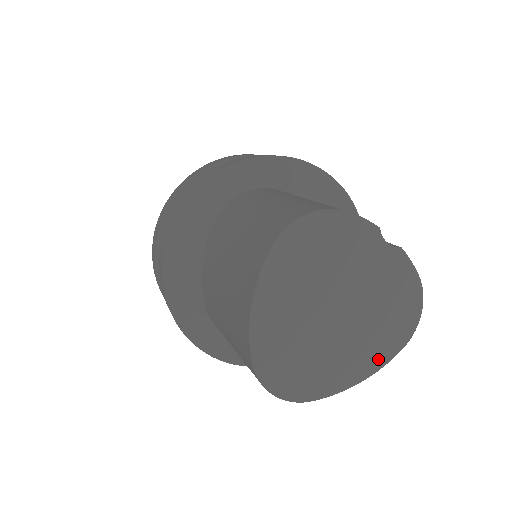
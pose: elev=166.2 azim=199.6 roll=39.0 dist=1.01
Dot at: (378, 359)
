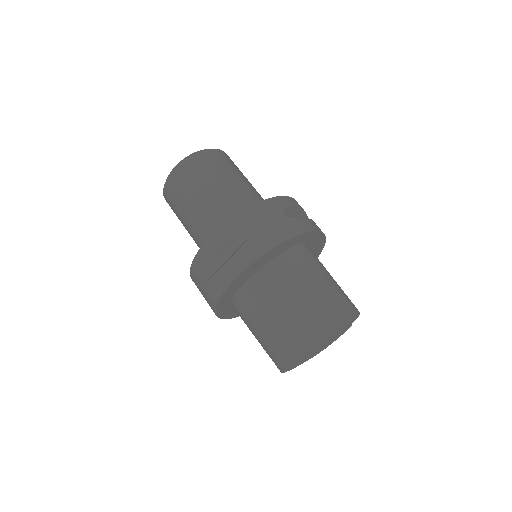
Dot at: (308, 359)
